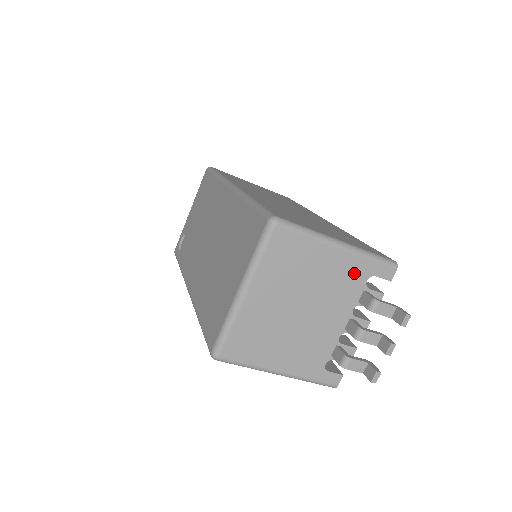
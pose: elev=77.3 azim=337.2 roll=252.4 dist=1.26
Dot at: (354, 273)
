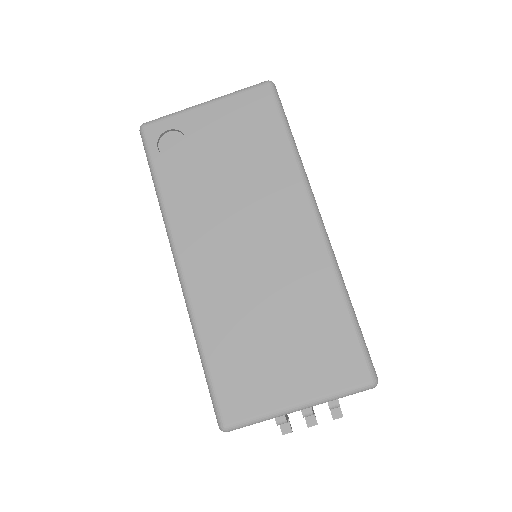
Dot at: occluded
